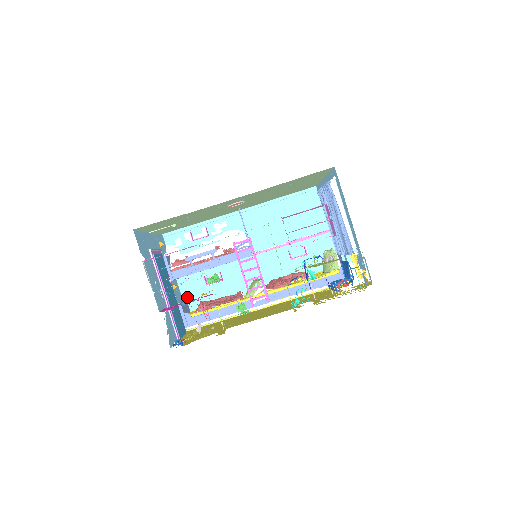
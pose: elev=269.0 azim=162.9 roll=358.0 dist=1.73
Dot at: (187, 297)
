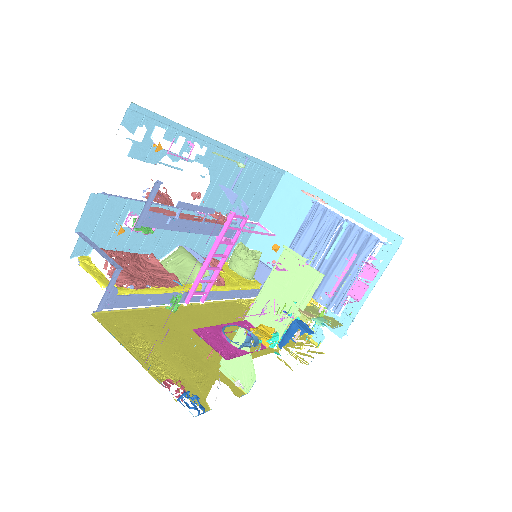
Dot at: (84, 230)
